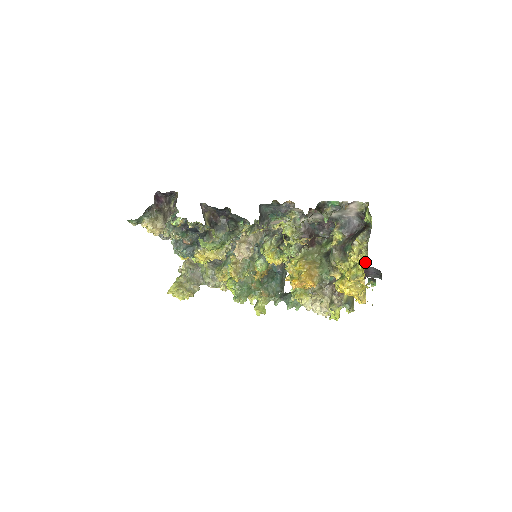
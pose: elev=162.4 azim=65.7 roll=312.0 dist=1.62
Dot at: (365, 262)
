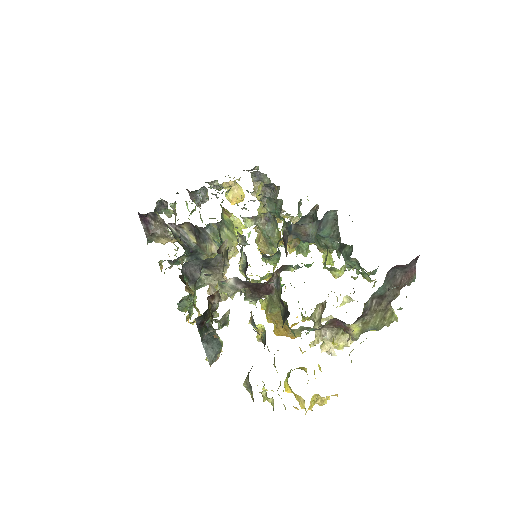
Dot at: occluded
